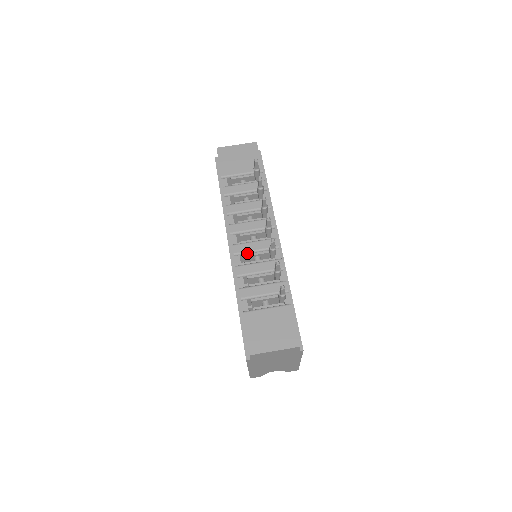
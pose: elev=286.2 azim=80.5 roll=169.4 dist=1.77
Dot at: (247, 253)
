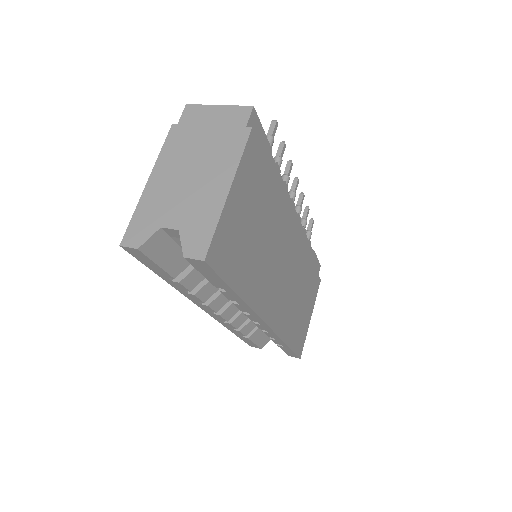
Dot at: occluded
